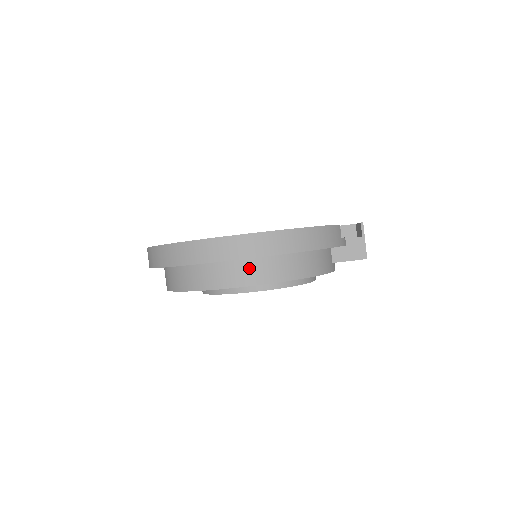
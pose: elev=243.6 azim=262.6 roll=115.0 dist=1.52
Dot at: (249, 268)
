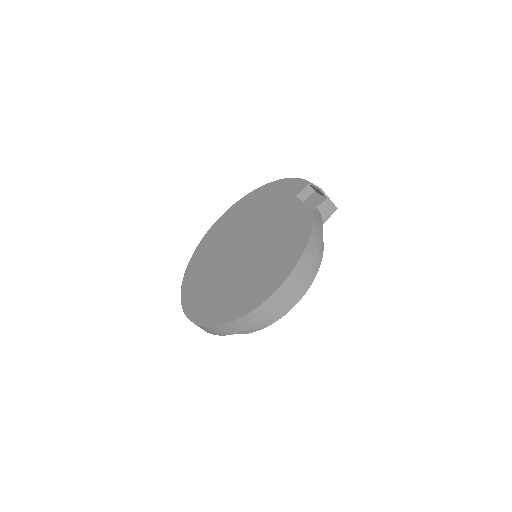
Dot at: occluded
